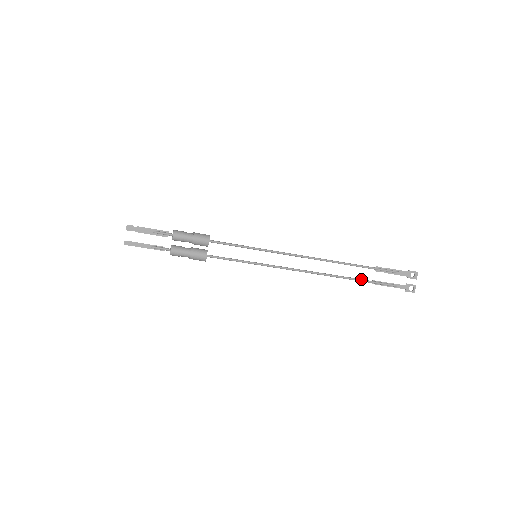
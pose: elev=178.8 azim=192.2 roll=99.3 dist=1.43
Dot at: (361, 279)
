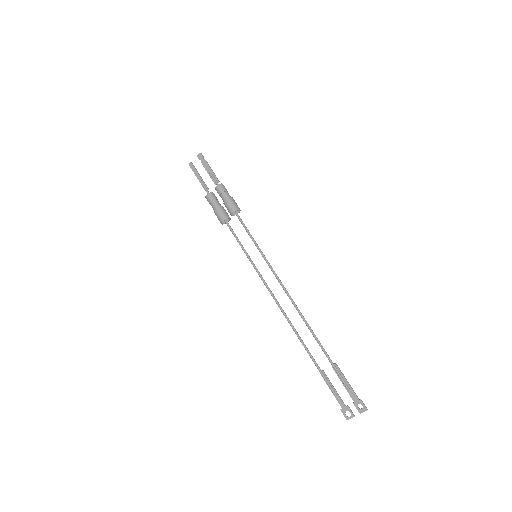
Dot at: (313, 358)
